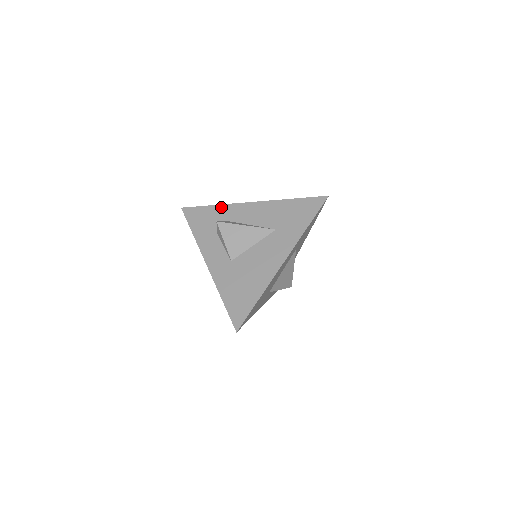
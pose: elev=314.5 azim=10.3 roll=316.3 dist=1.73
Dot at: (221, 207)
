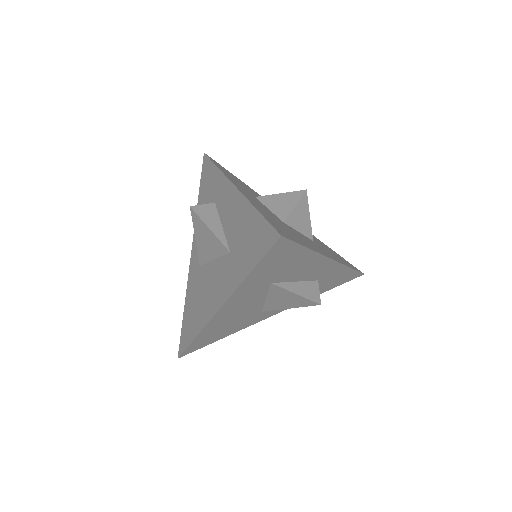
Dot at: (218, 174)
